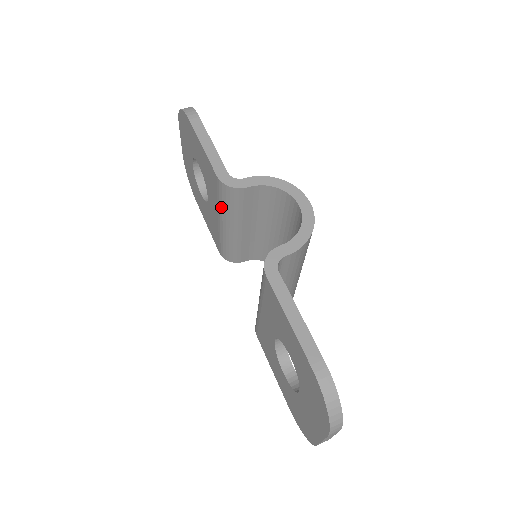
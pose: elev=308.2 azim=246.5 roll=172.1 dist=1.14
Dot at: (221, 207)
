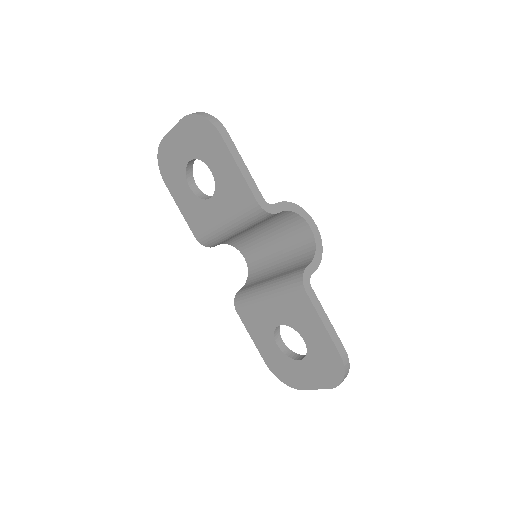
Dot at: (240, 218)
